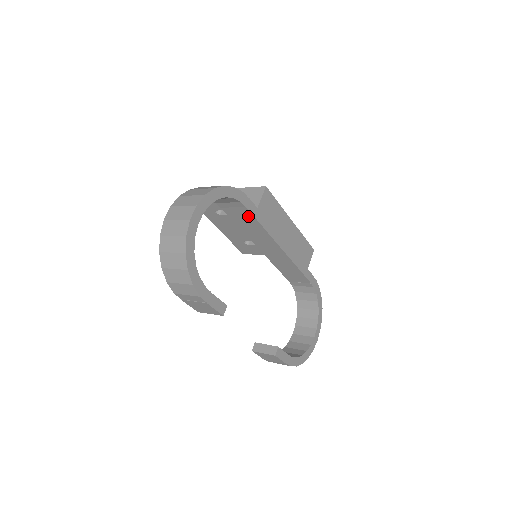
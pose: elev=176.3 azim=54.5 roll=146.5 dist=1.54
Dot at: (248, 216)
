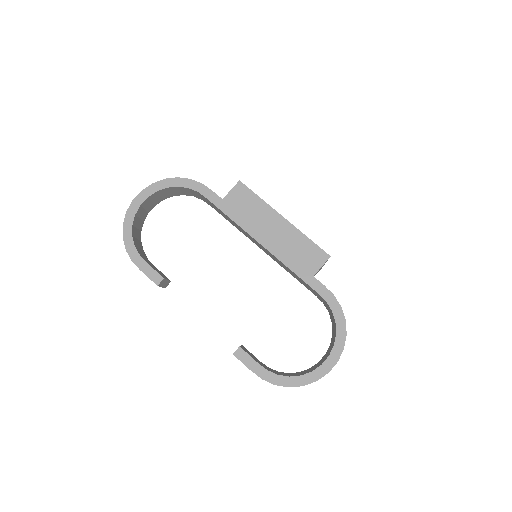
Dot at: (216, 207)
